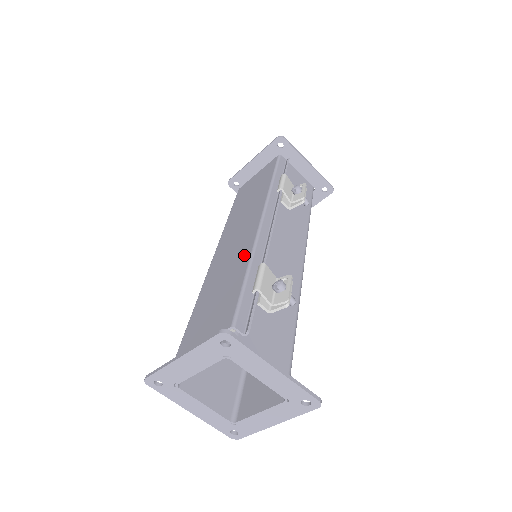
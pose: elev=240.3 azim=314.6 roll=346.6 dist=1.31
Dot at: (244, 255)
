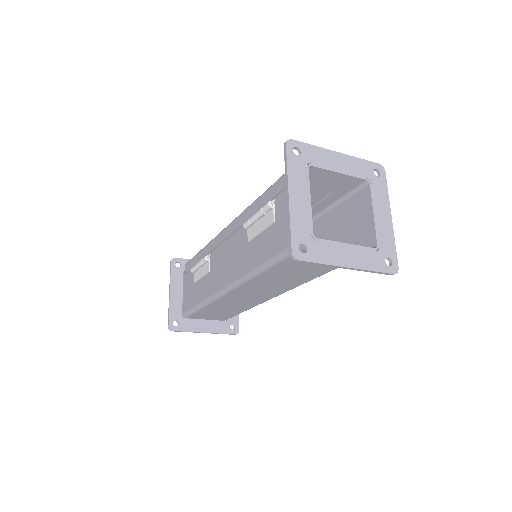
Dot at: occluded
